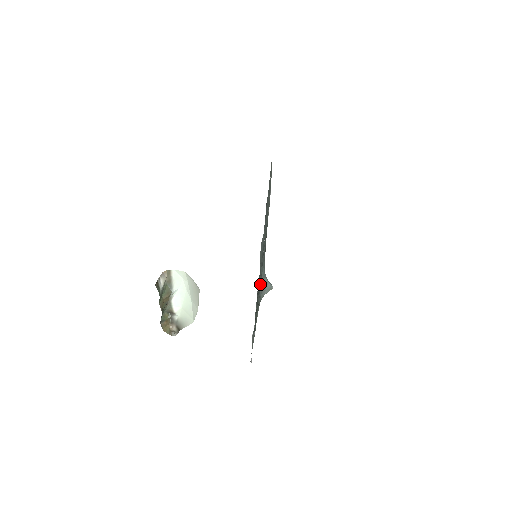
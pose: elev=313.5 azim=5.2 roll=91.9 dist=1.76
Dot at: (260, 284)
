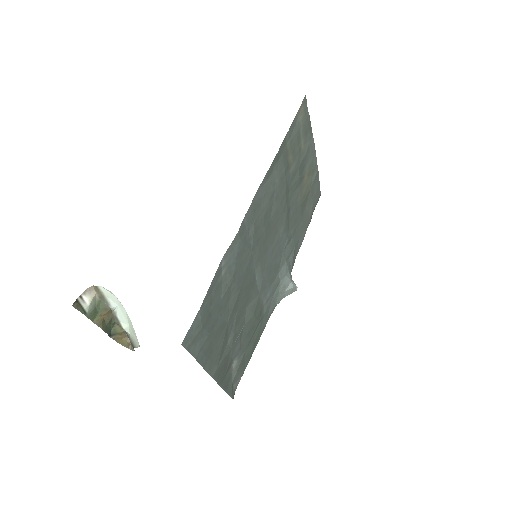
Dot at: (268, 289)
